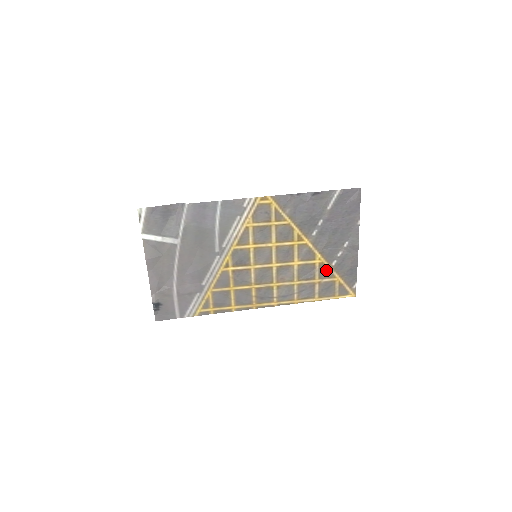
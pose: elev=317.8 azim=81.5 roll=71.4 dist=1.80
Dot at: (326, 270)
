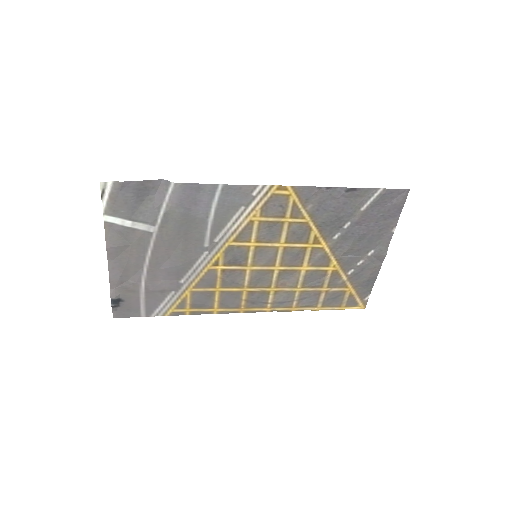
Dot at: (338, 279)
